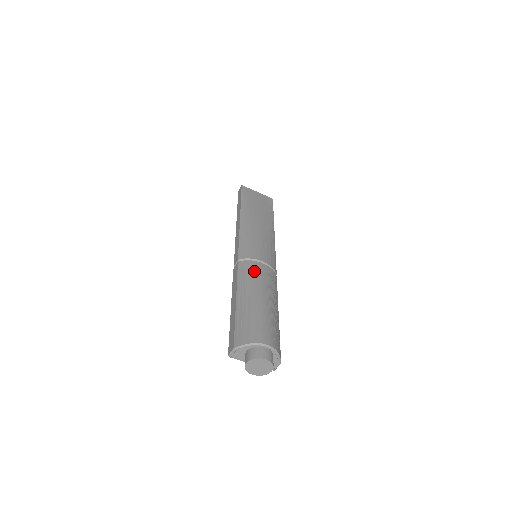
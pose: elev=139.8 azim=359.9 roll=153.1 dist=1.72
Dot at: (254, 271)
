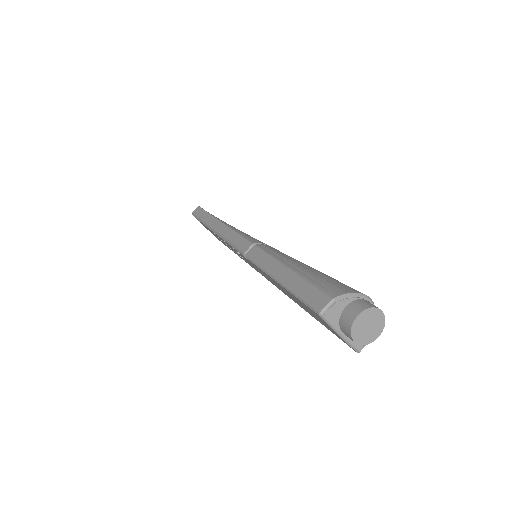
Dot at: occluded
